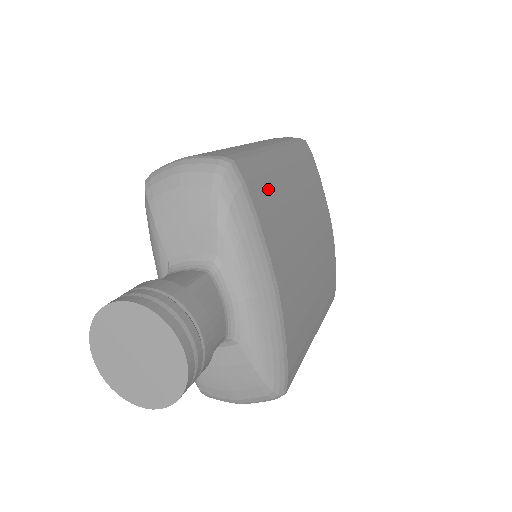
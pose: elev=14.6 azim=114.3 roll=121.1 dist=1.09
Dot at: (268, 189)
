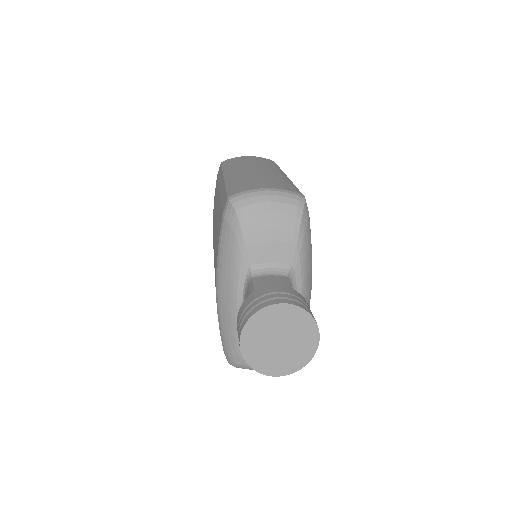
Dot at: occluded
